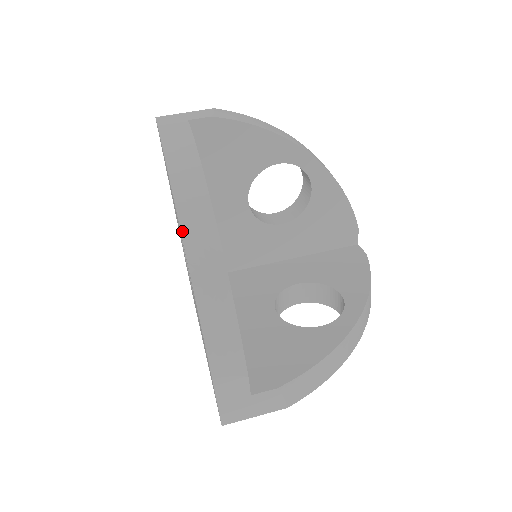
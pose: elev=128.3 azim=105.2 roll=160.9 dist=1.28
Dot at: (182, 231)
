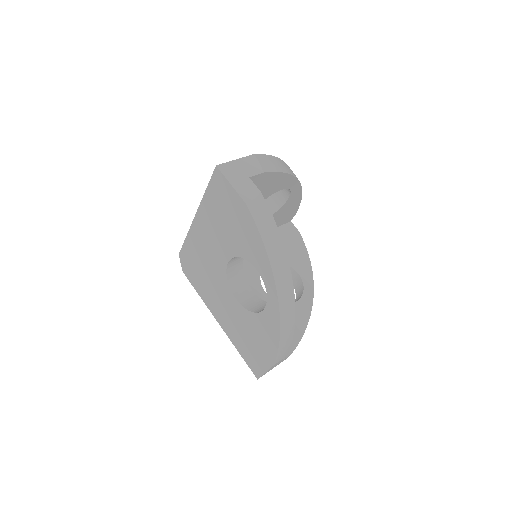
Dot at: (277, 289)
